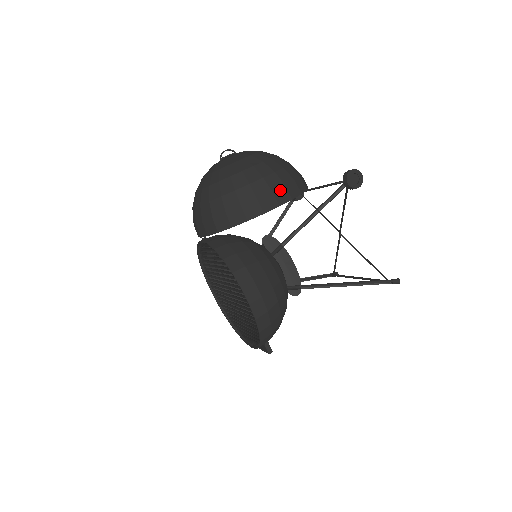
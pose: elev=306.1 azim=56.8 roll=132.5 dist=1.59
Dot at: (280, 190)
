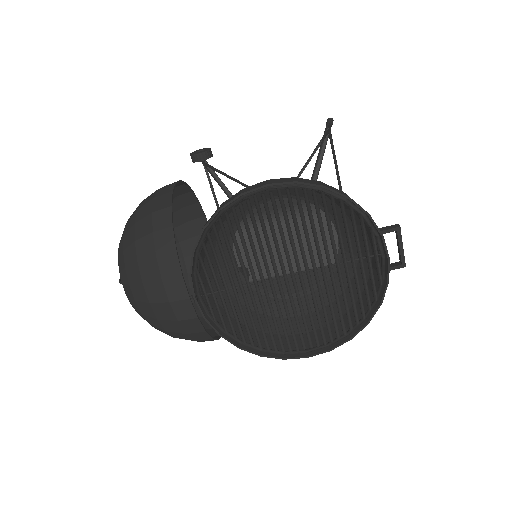
Dot at: occluded
